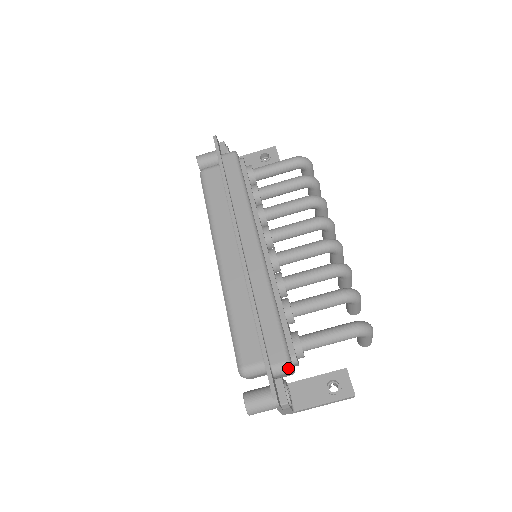
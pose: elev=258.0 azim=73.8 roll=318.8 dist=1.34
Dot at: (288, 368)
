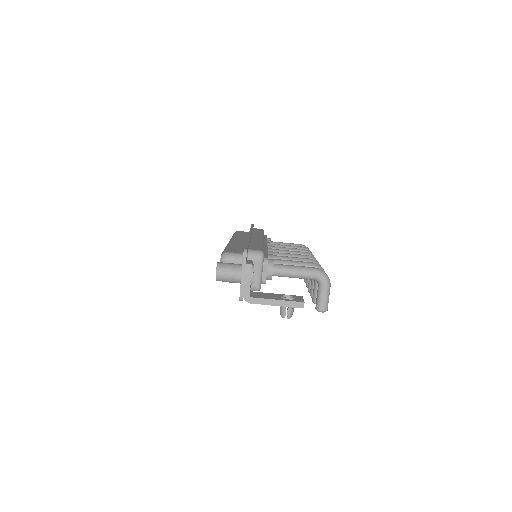
Dot at: (261, 254)
